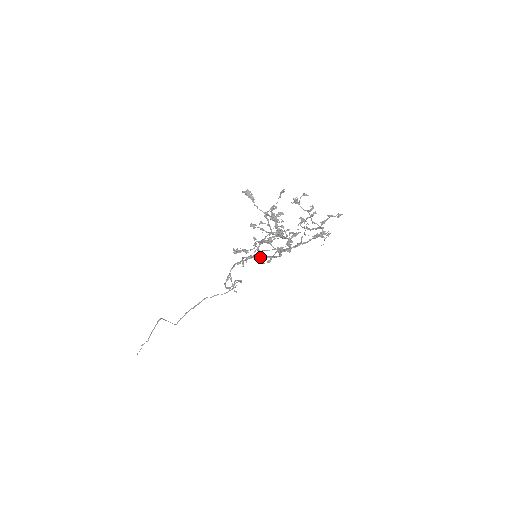
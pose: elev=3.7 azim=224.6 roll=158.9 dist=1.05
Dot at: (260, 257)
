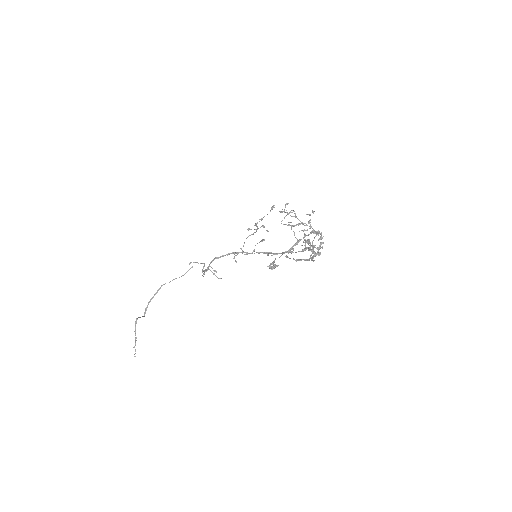
Dot at: (252, 253)
